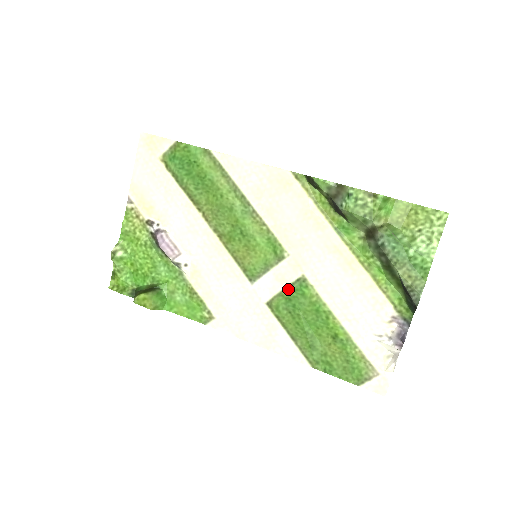
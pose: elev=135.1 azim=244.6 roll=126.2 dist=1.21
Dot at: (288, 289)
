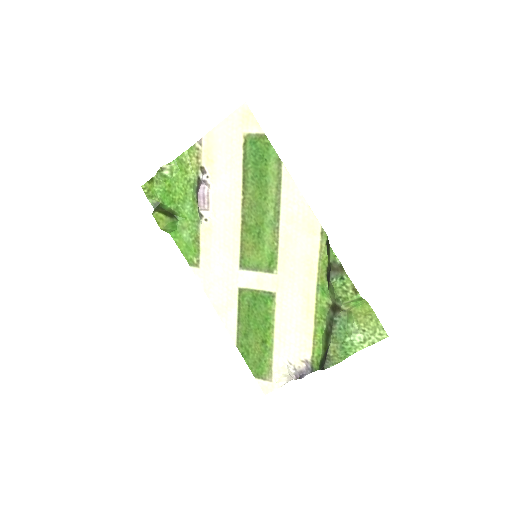
Dot at: (259, 292)
